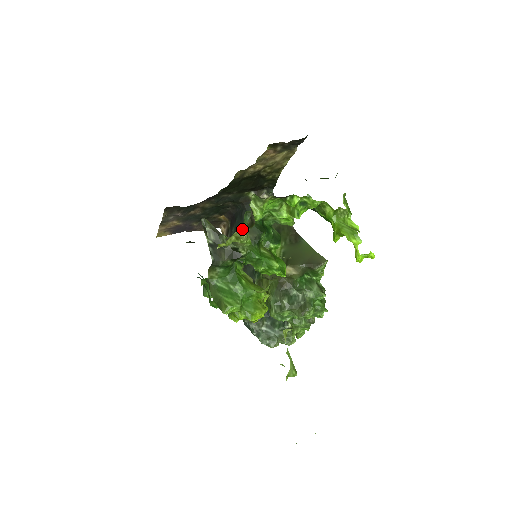
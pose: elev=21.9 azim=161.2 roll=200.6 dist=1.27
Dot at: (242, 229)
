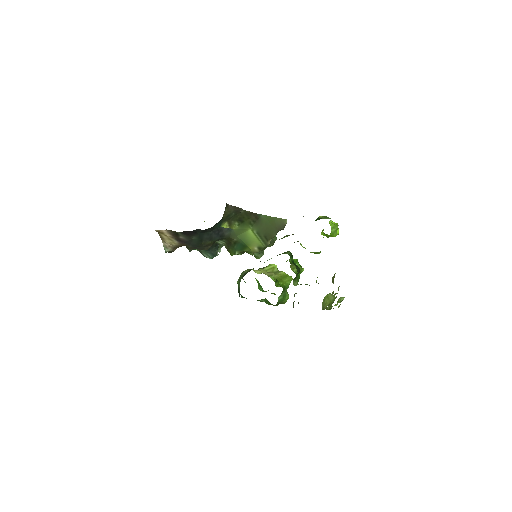
Dot at: occluded
